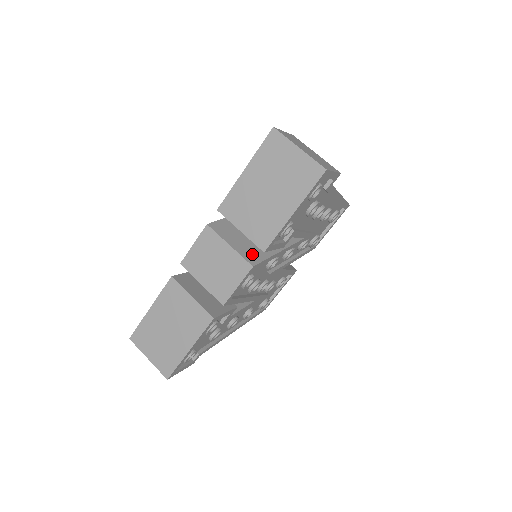
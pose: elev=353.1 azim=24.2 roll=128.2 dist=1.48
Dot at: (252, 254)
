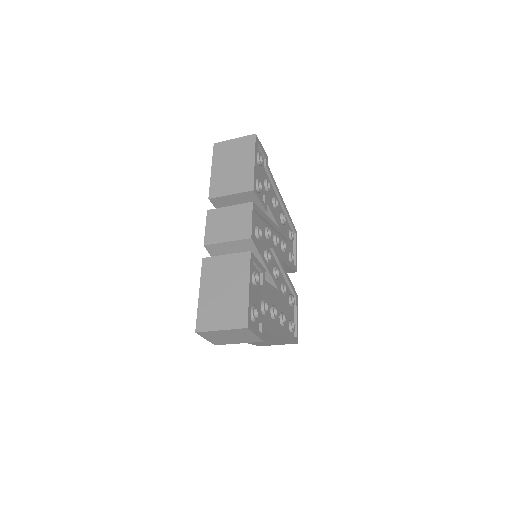
Dot at: occluded
